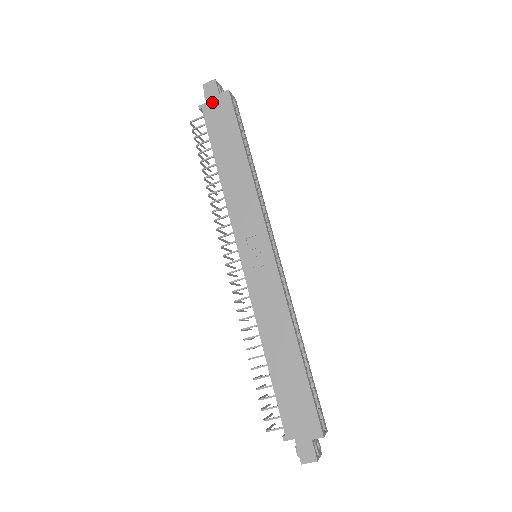
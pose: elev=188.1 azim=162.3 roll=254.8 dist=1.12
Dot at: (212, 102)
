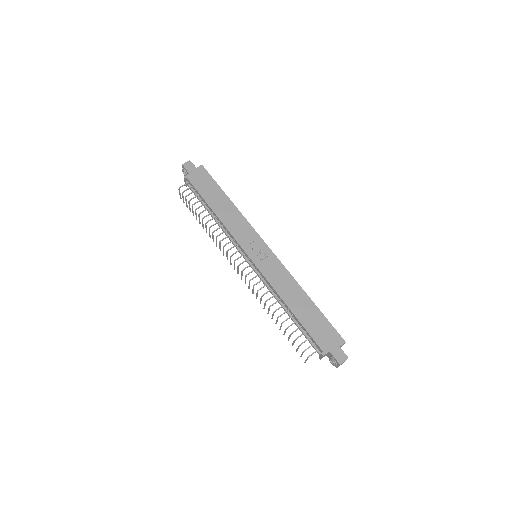
Dot at: (193, 173)
